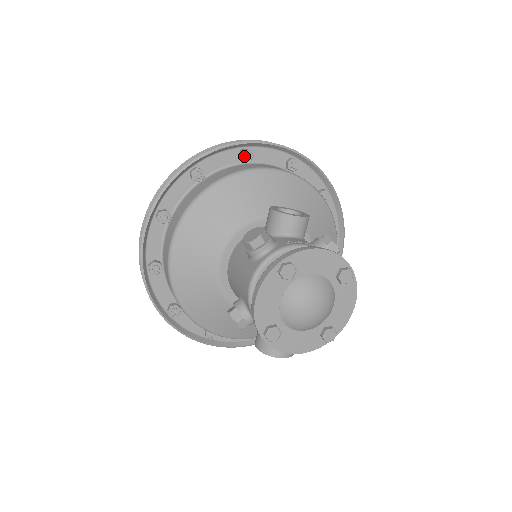
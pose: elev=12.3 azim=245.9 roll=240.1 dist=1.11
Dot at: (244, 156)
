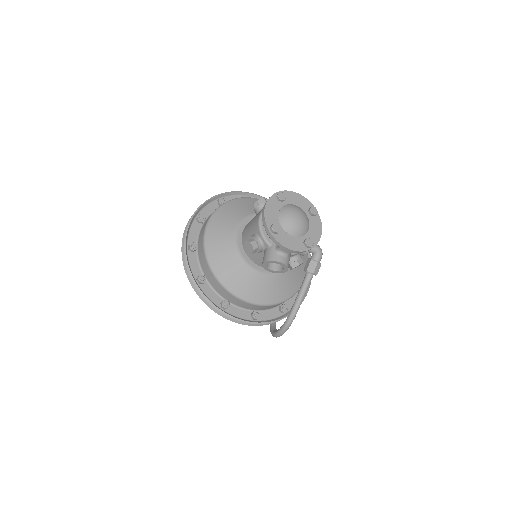
Dot at: occluded
